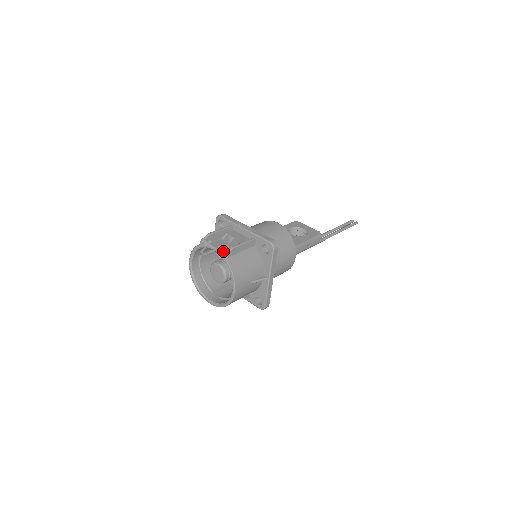
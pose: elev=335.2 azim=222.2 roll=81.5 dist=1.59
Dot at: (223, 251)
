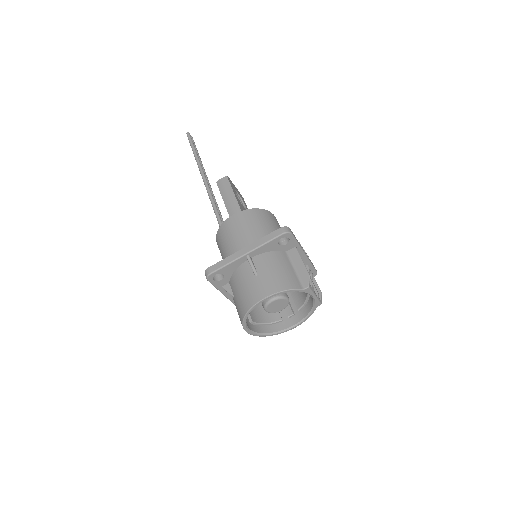
Dot at: (321, 300)
